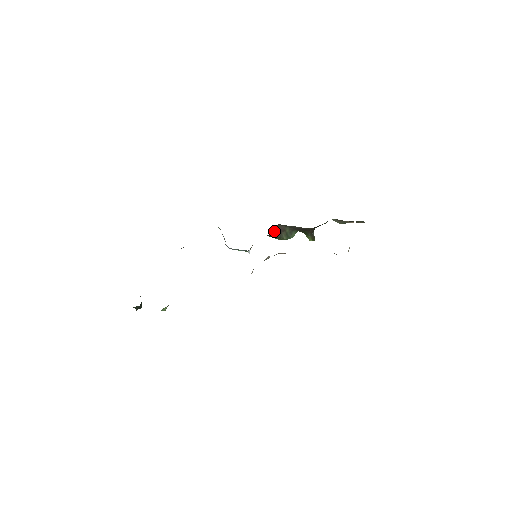
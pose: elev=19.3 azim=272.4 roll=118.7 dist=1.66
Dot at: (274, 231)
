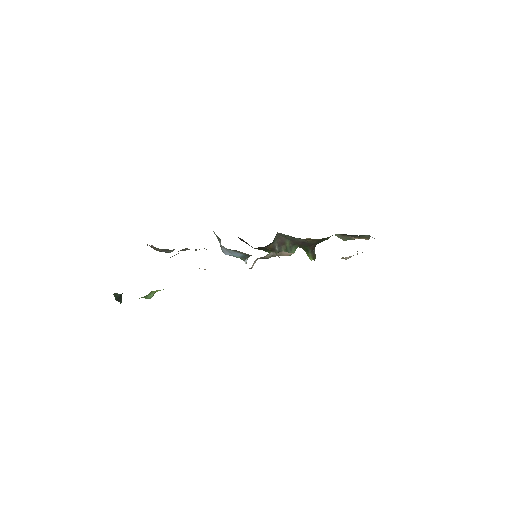
Dot at: (273, 242)
